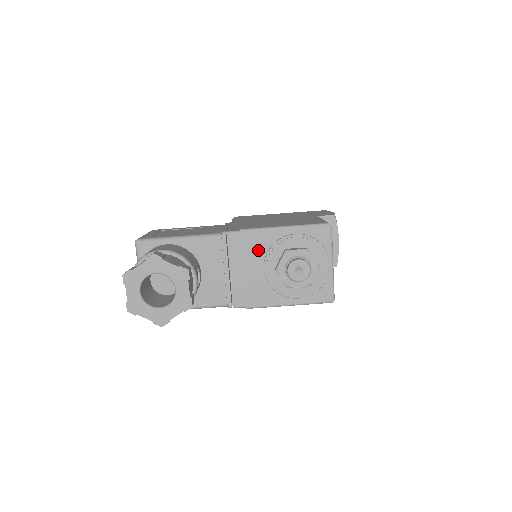
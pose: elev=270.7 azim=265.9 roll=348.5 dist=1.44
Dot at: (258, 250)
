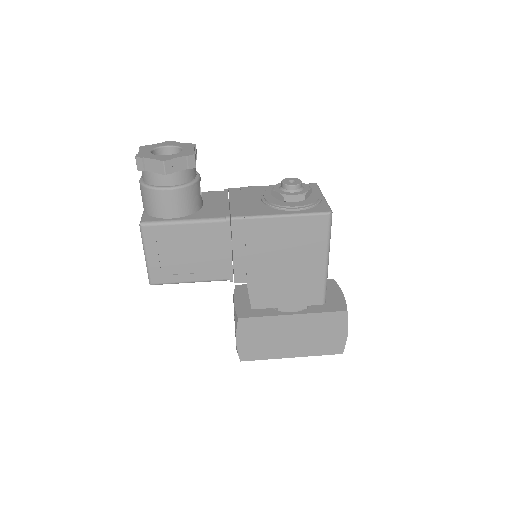
Dot at: (255, 193)
